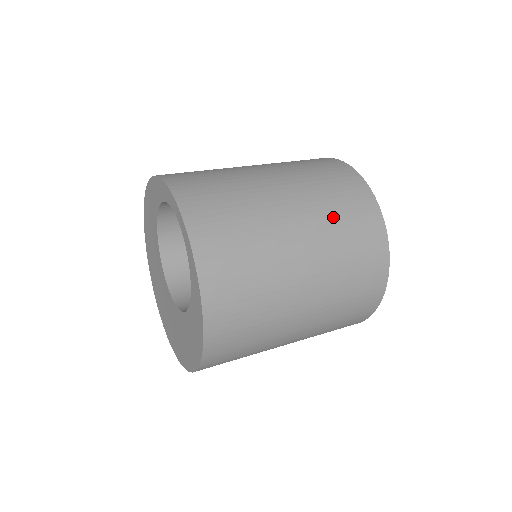
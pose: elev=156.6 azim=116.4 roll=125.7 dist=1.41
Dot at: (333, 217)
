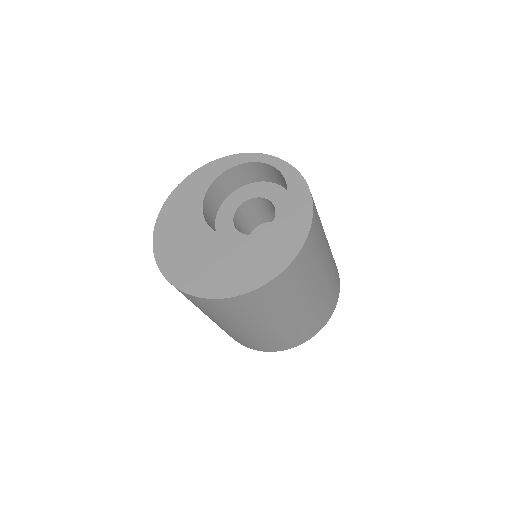
Dot at: occluded
